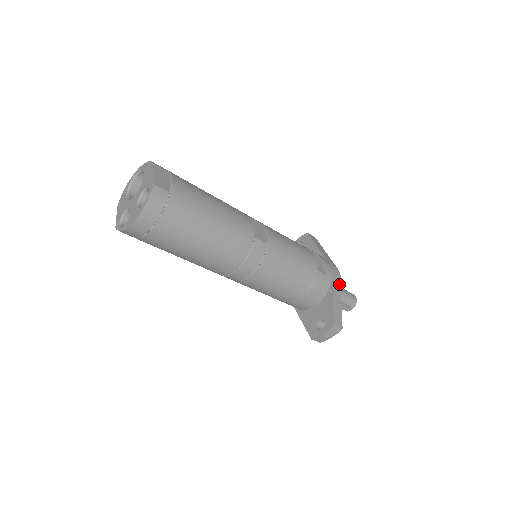
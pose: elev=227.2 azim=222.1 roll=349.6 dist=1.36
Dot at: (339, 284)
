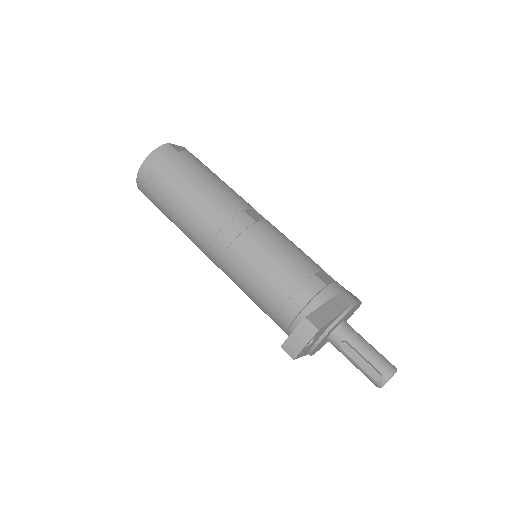
Dot at: (347, 305)
